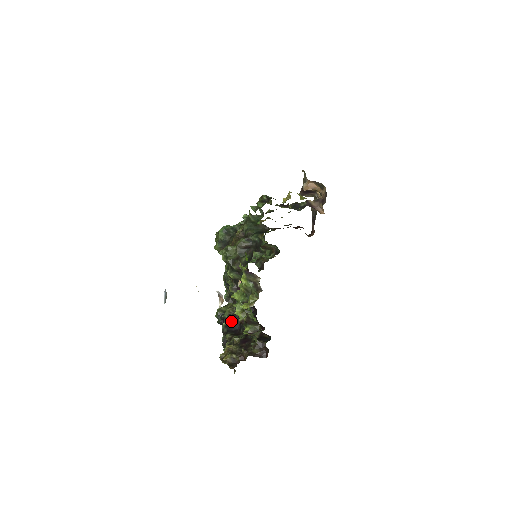
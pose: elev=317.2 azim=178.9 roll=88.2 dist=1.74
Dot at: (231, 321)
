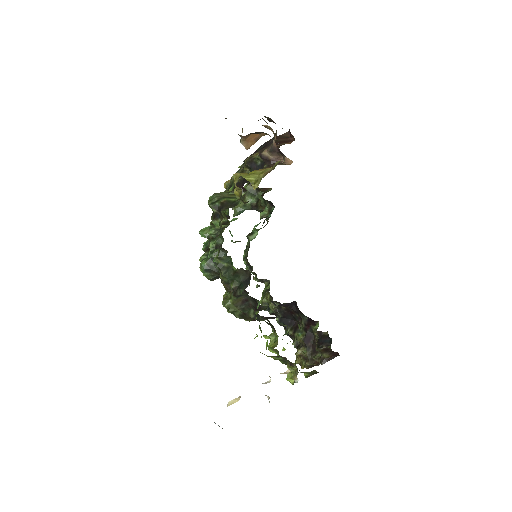
Dot at: (281, 315)
